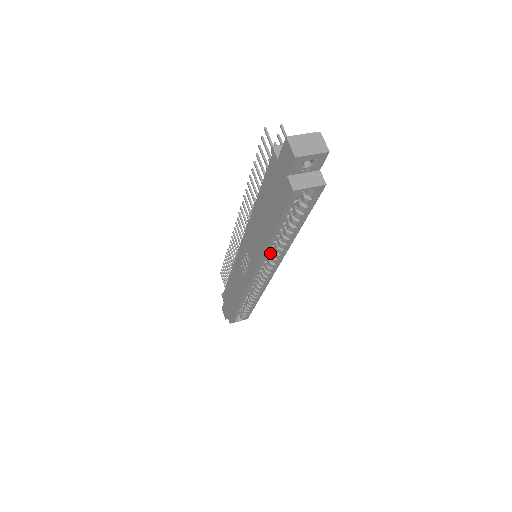
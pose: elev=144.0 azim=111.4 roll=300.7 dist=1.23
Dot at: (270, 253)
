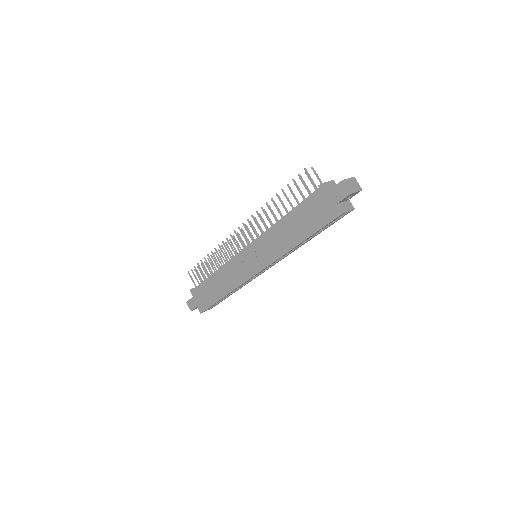
Dot at: occluded
